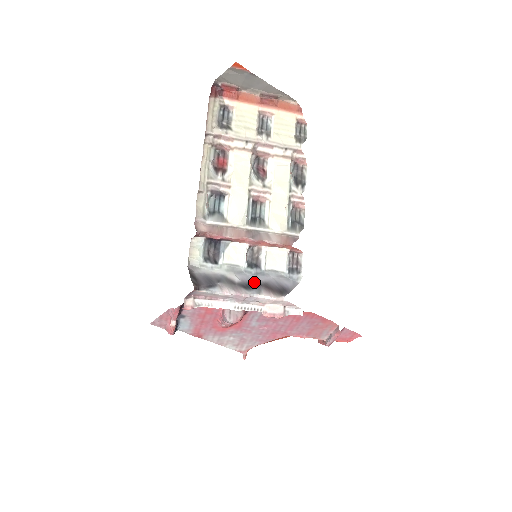
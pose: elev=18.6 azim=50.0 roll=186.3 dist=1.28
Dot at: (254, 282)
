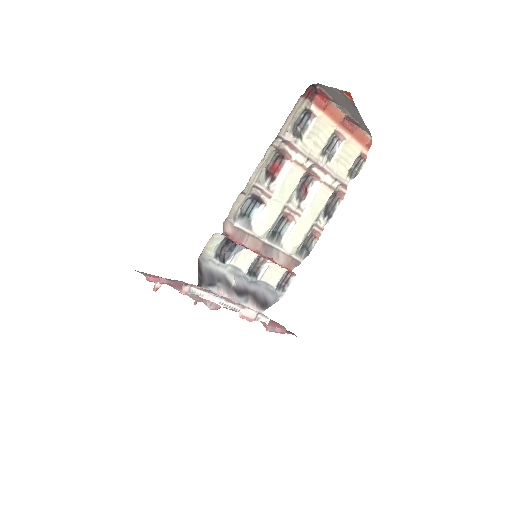
Dot at: (246, 289)
